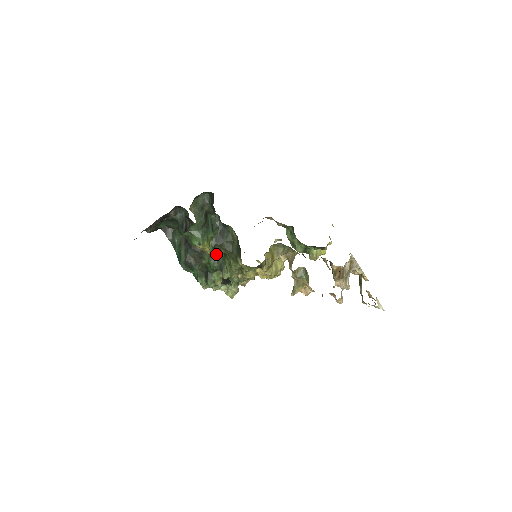
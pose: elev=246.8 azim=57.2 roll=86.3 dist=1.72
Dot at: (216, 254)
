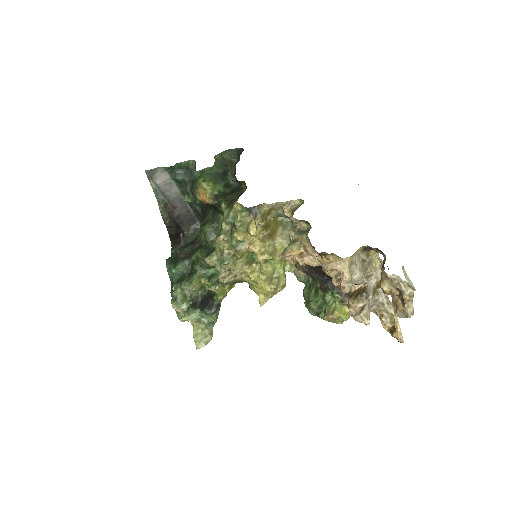
Dot at: (212, 247)
